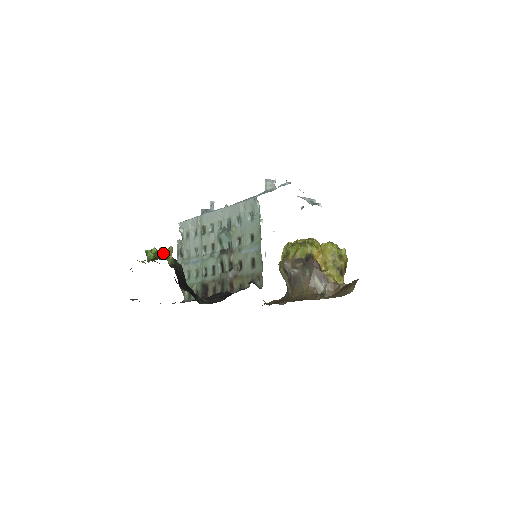
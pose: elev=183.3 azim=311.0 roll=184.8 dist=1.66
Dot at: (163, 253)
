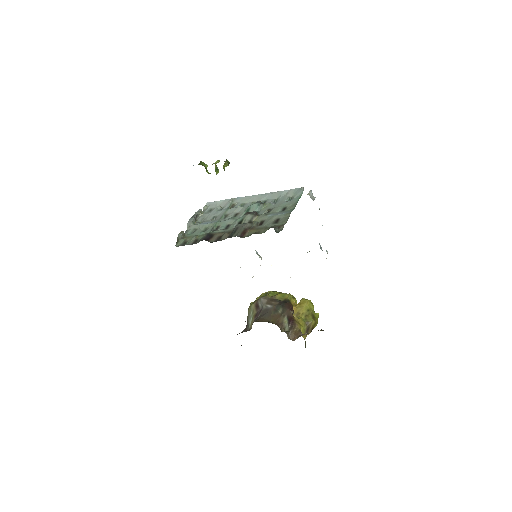
Dot at: occluded
